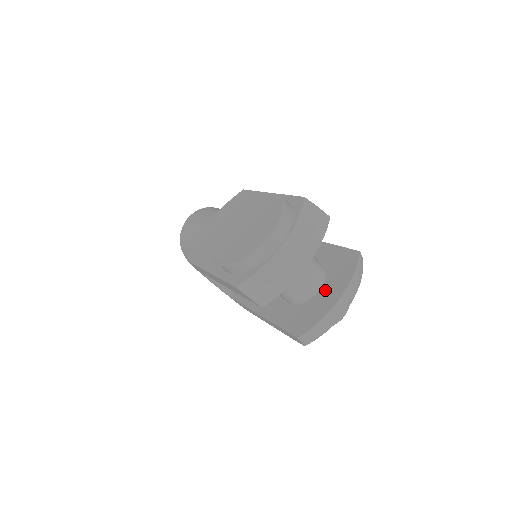
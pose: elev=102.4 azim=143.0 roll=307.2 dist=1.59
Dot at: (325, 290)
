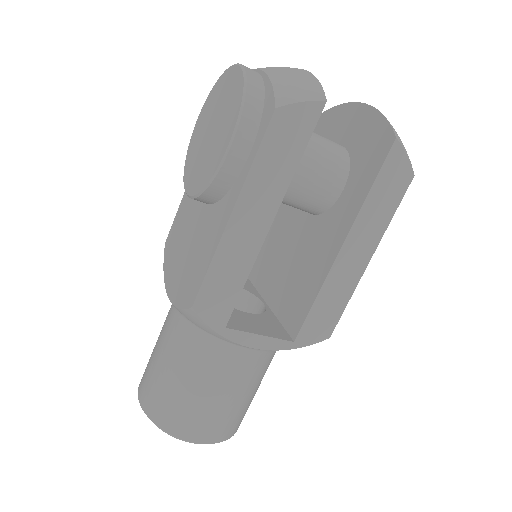
Dot at: (344, 135)
